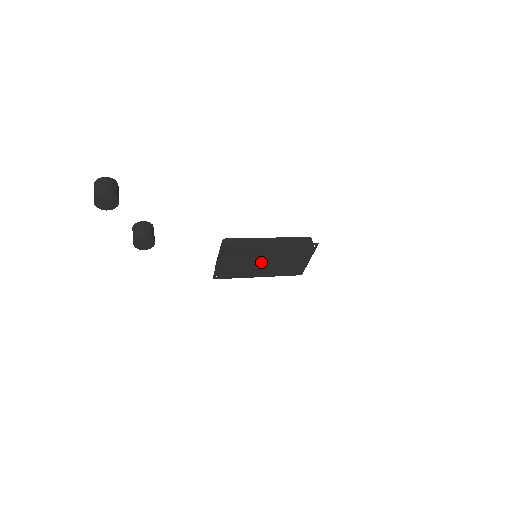
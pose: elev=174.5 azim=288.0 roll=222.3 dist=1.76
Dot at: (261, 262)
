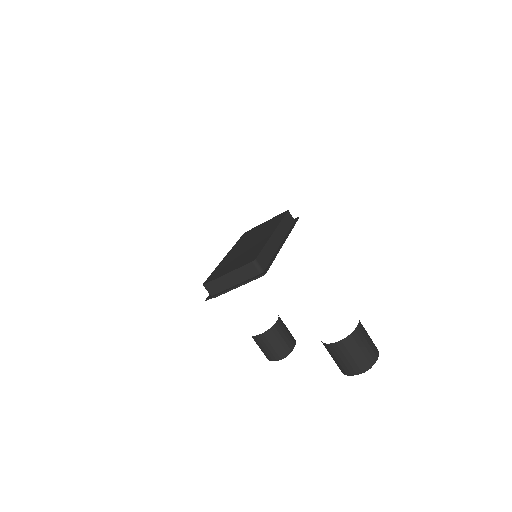
Dot at: occluded
